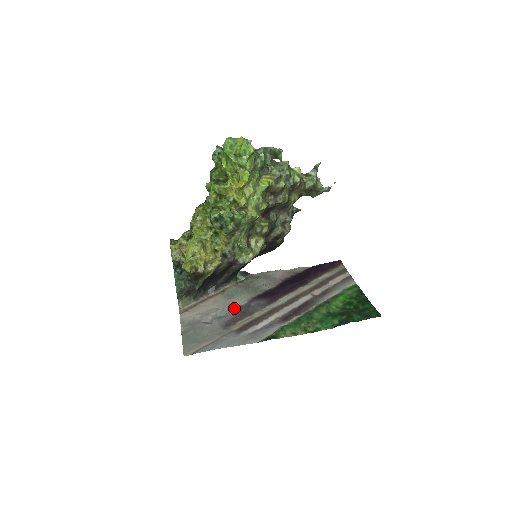
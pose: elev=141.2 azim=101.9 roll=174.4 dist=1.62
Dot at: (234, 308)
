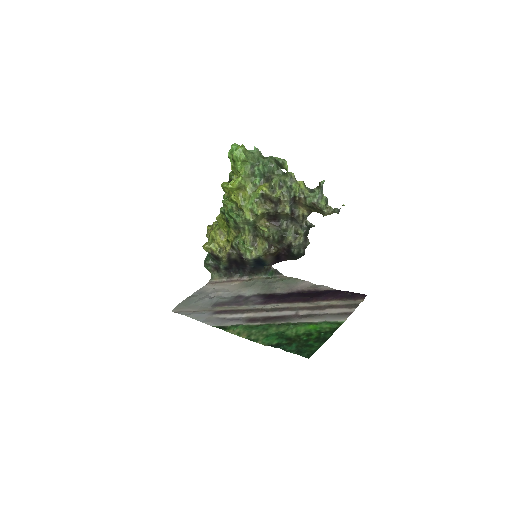
Dot at: (238, 295)
